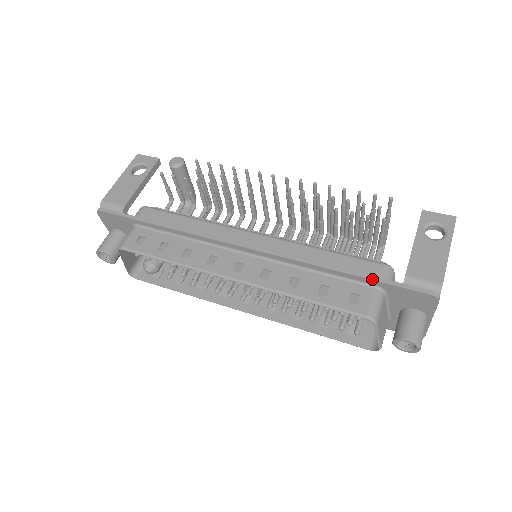
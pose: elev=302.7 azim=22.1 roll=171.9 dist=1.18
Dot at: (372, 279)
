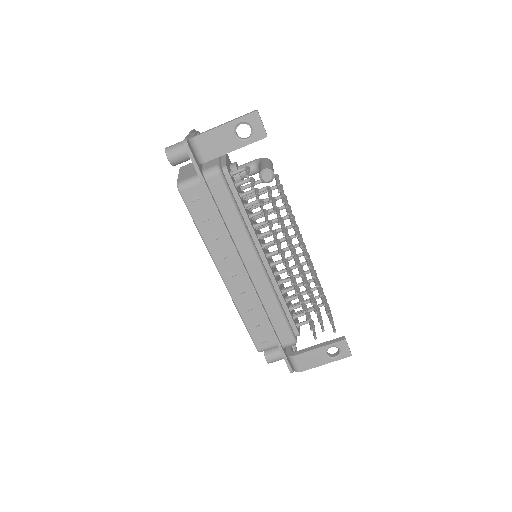
Dot at: (278, 345)
